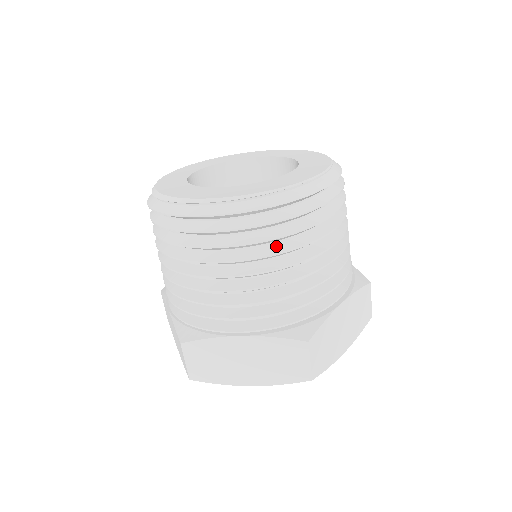
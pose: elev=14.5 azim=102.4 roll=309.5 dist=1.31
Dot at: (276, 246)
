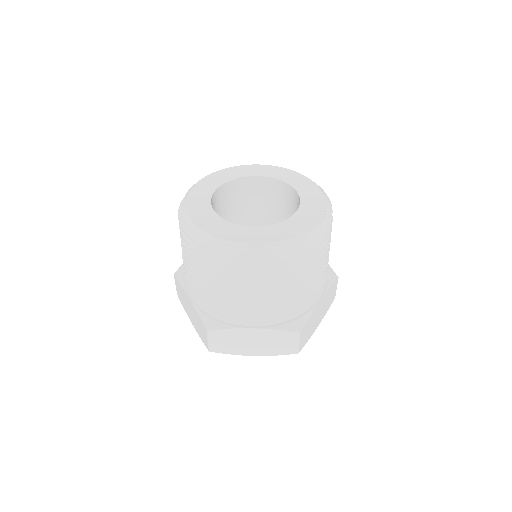
Dot at: (286, 274)
